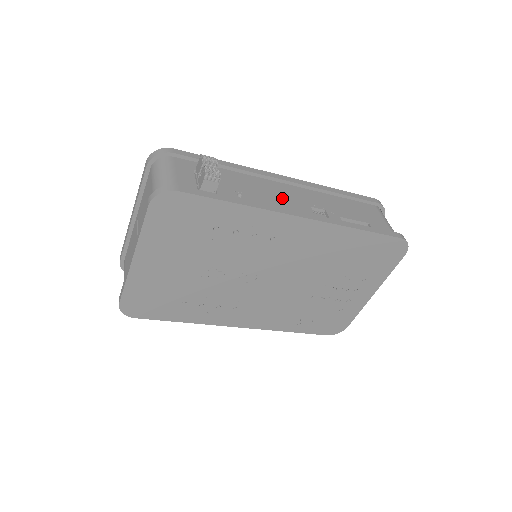
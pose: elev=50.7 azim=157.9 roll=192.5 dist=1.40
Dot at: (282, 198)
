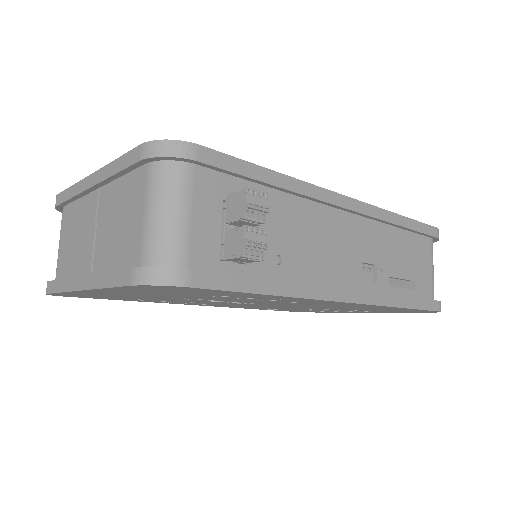
Dot at: (333, 250)
